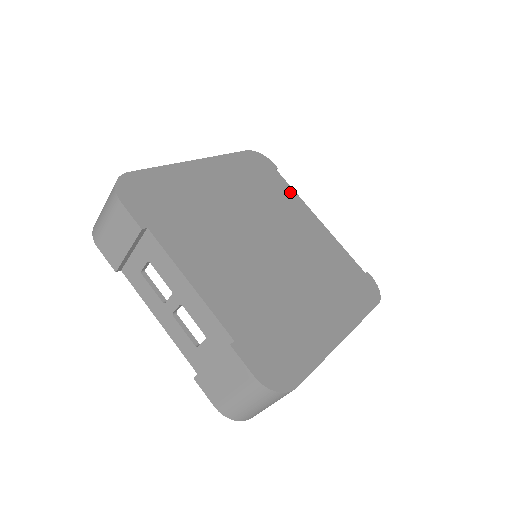
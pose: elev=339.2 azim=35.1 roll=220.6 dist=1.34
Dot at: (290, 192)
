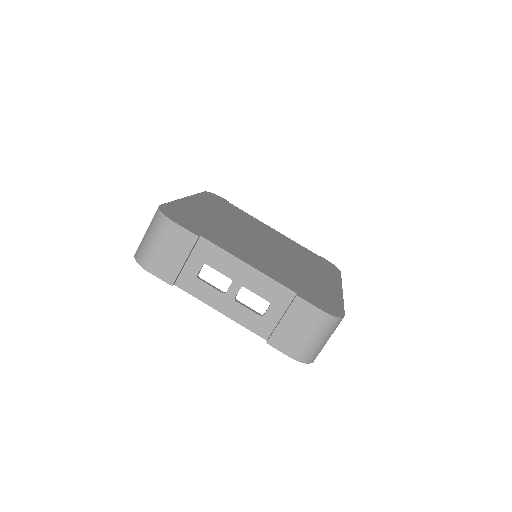
Dot at: (247, 215)
